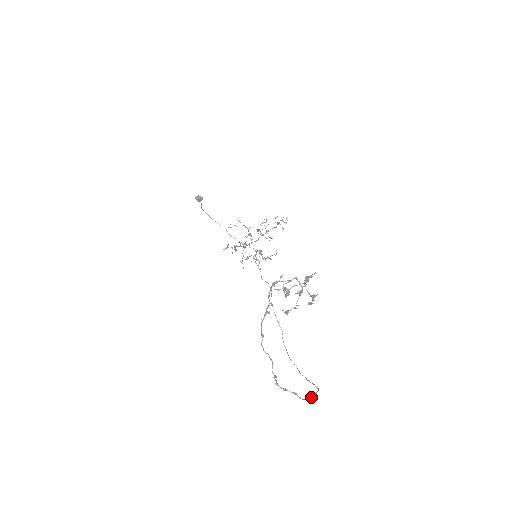
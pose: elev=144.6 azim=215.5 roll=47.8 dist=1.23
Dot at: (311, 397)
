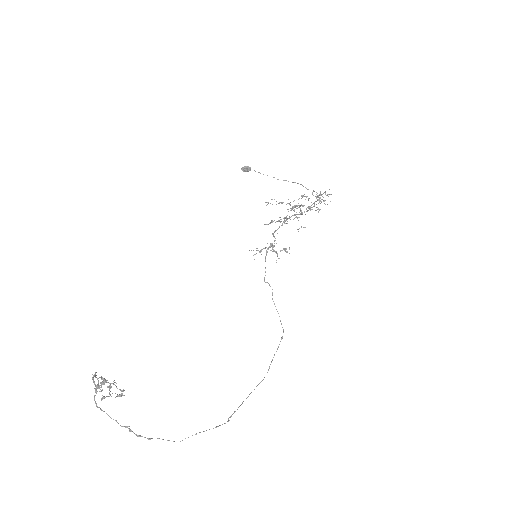
Dot at: occluded
